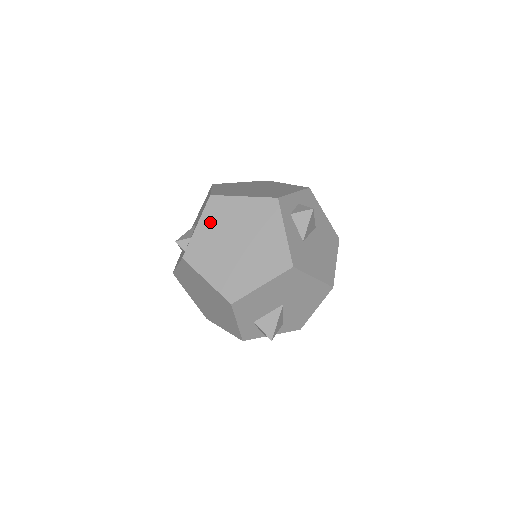
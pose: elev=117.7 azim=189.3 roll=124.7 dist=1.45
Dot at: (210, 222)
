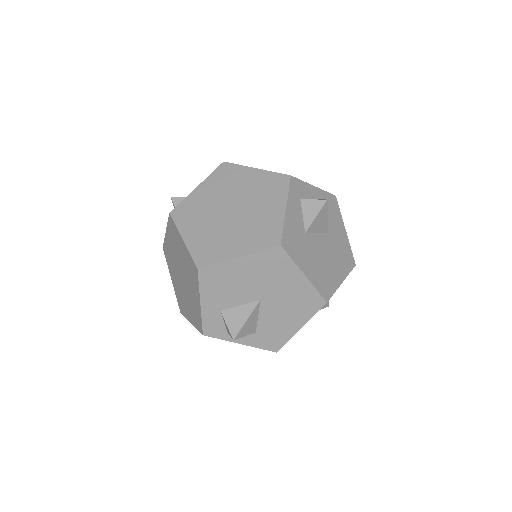
Dot at: (212, 185)
